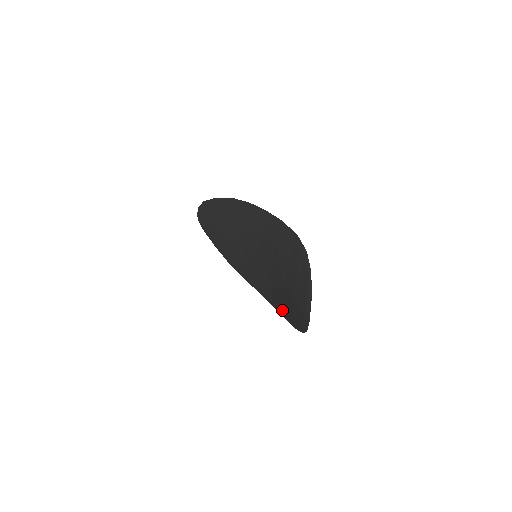
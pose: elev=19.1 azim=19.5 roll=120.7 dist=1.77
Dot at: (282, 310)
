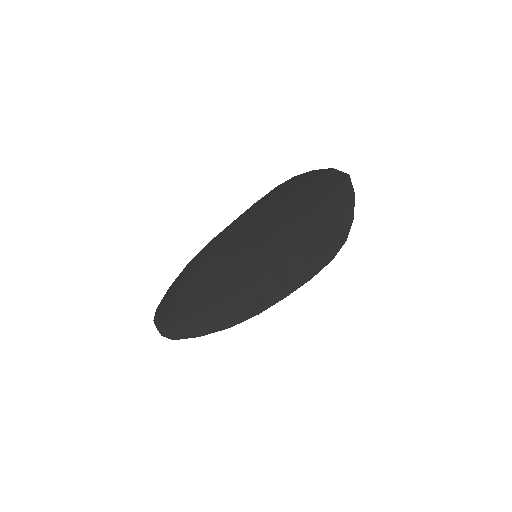
Dot at: (319, 255)
